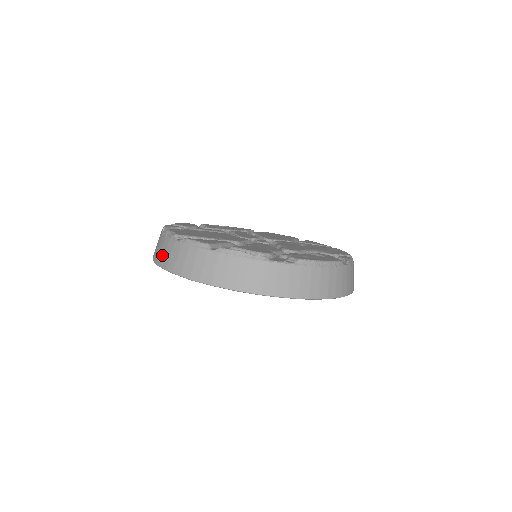
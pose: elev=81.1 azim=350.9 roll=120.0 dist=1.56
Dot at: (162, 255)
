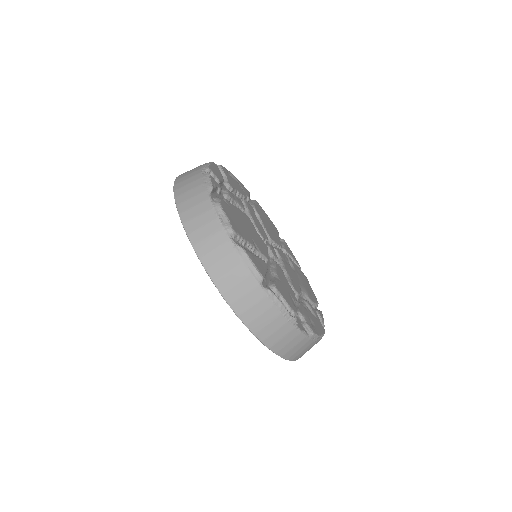
Dot at: (202, 234)
